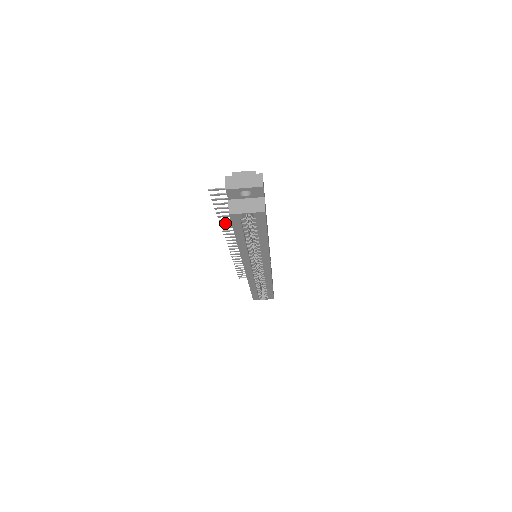
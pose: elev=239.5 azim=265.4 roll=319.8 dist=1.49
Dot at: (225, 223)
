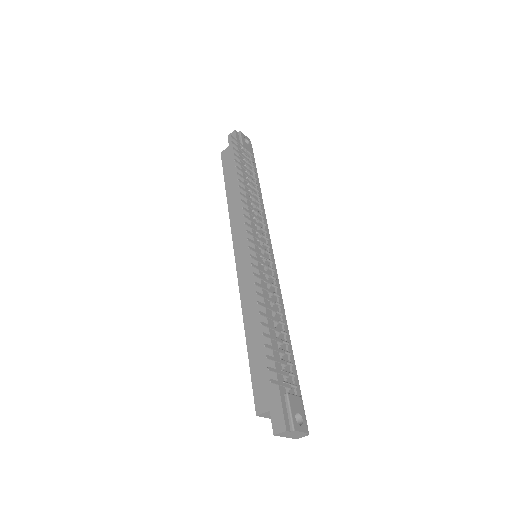
Dot at: occluded
